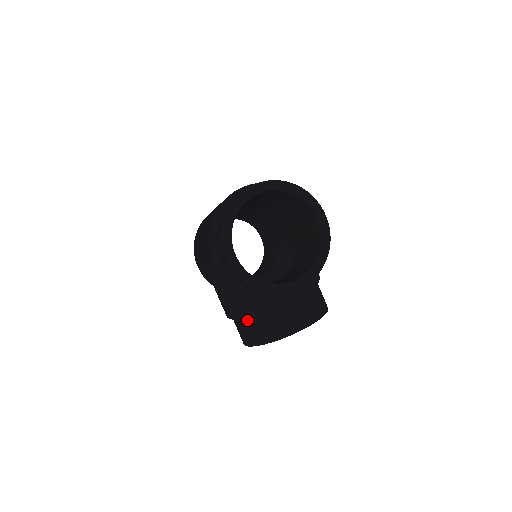
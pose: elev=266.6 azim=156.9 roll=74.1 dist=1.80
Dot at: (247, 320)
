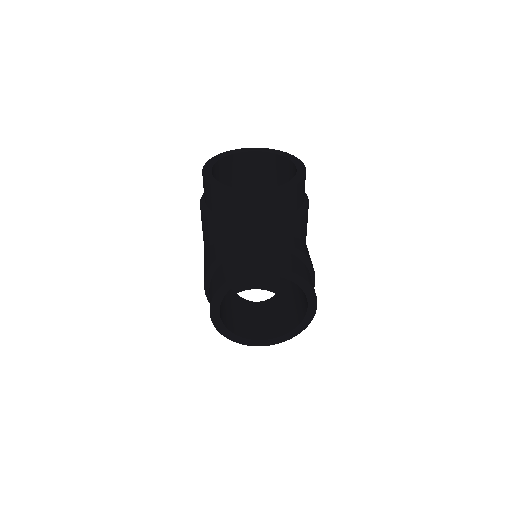
Dot at: (216, 270)
